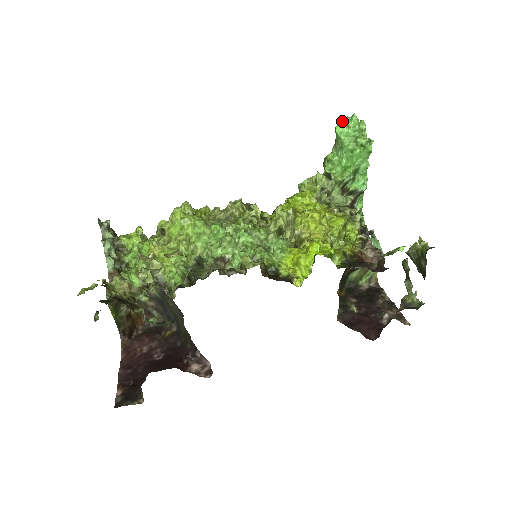
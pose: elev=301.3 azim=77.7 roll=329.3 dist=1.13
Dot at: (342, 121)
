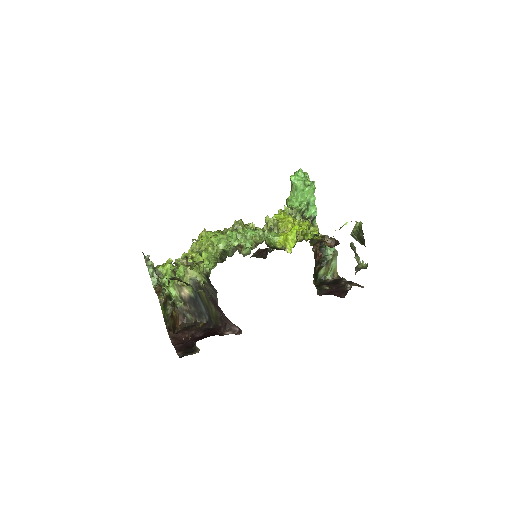
Dot at: occluded
